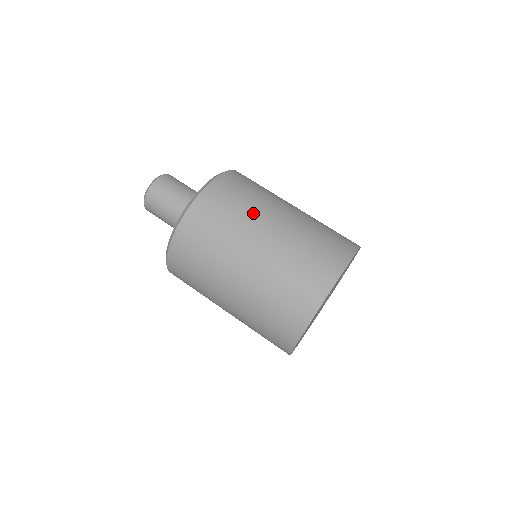
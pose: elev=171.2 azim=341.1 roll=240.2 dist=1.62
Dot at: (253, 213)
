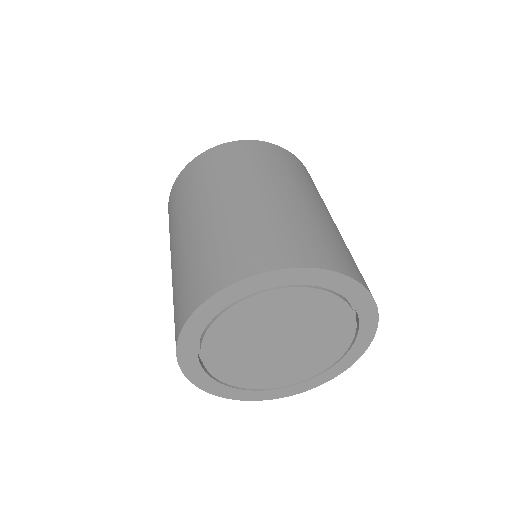
Dot at: (261, 174)
